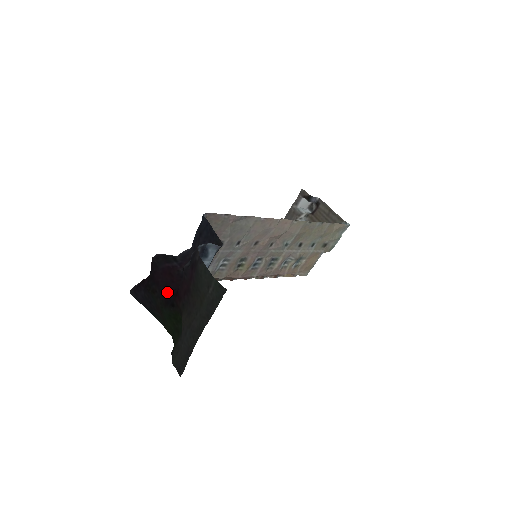
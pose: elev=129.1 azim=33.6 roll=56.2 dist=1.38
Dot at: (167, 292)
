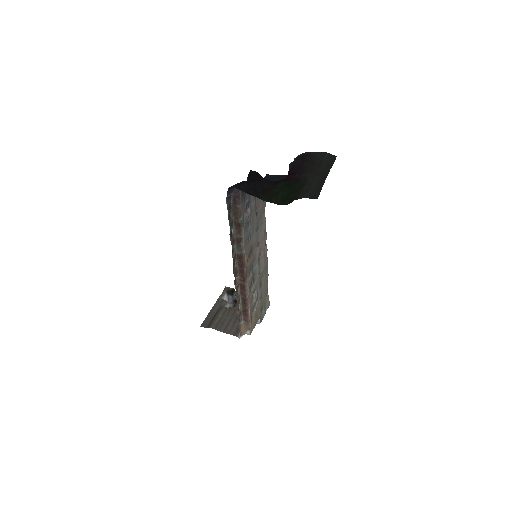
Dot at: (272, 182)
